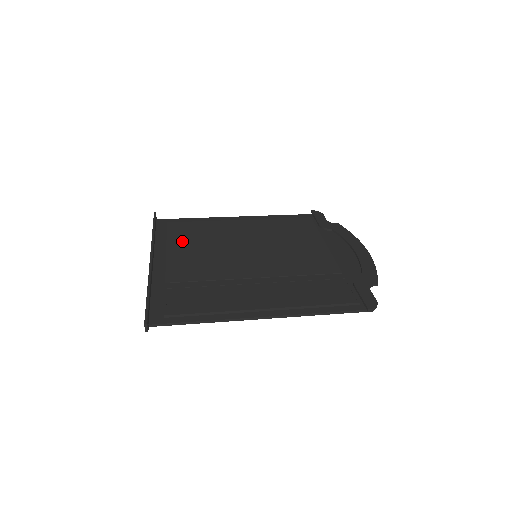
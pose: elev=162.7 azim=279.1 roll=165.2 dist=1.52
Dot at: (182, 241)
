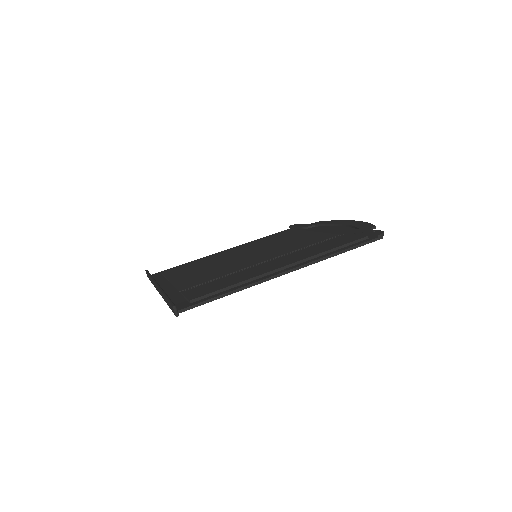
Dot at: (181, 273)
